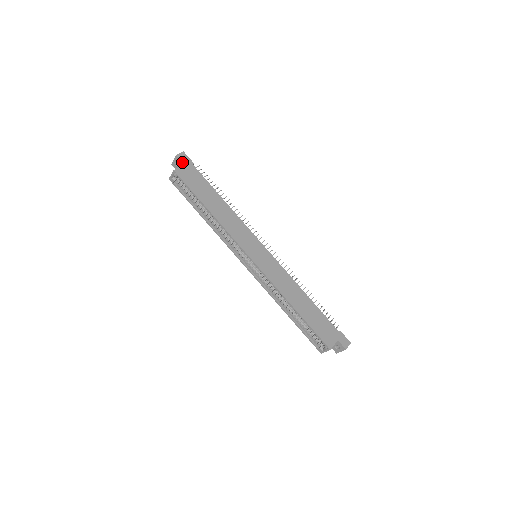
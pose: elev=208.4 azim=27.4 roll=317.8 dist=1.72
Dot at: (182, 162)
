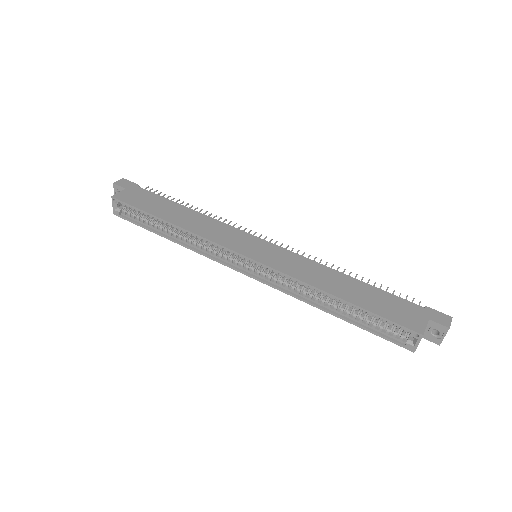
Dot at: (122, 187)
